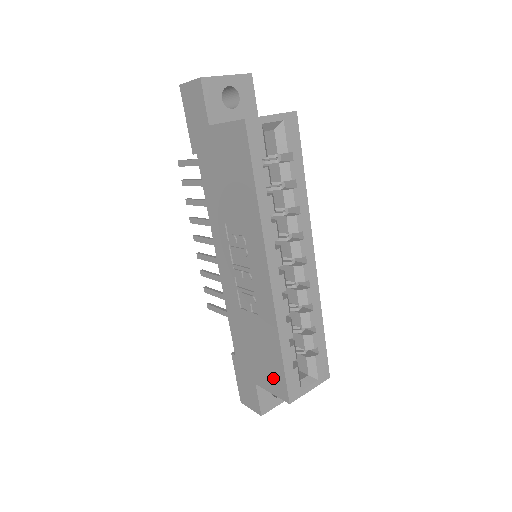
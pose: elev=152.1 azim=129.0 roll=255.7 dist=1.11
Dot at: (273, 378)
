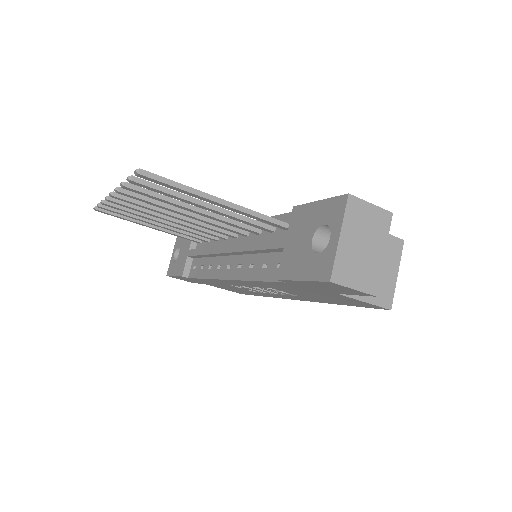
Dot at: (235, 291)
